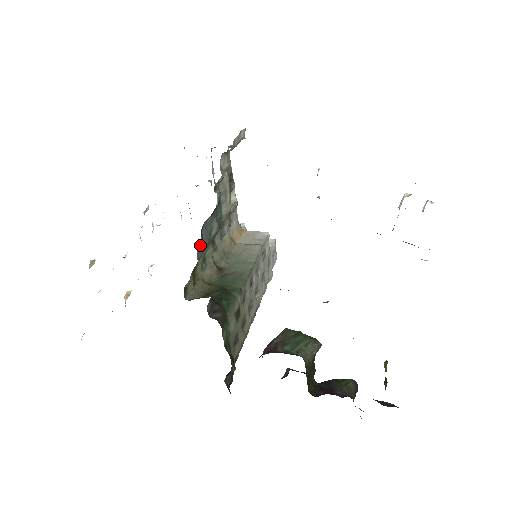
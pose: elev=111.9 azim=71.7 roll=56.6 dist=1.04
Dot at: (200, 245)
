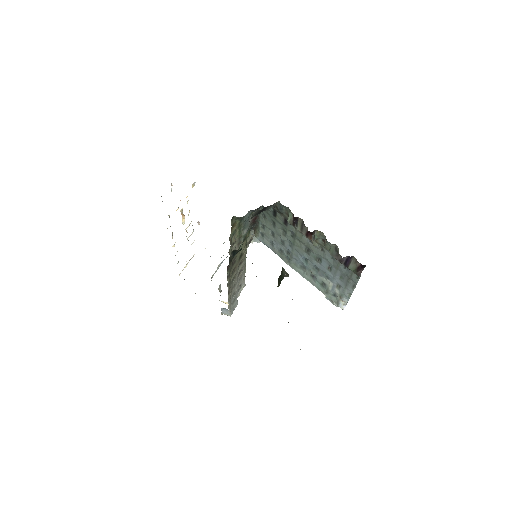
Dot at: (250, 213)
